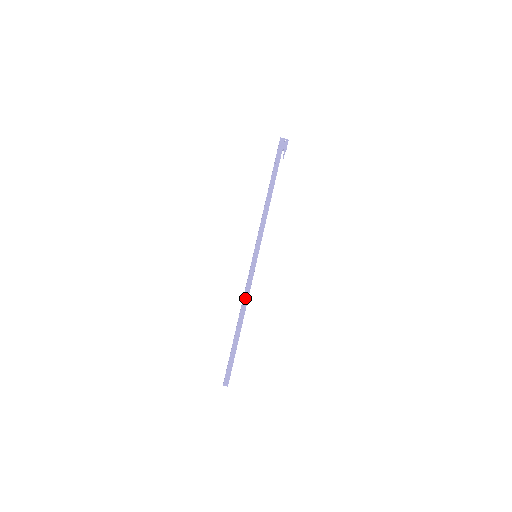
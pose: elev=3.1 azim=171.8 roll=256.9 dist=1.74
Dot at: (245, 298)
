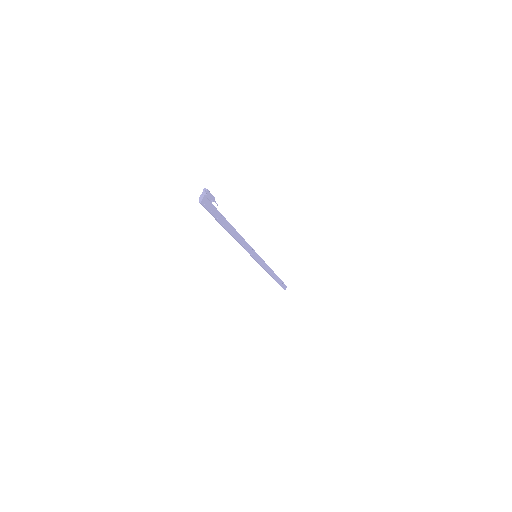
Dot at: (268, 270)
